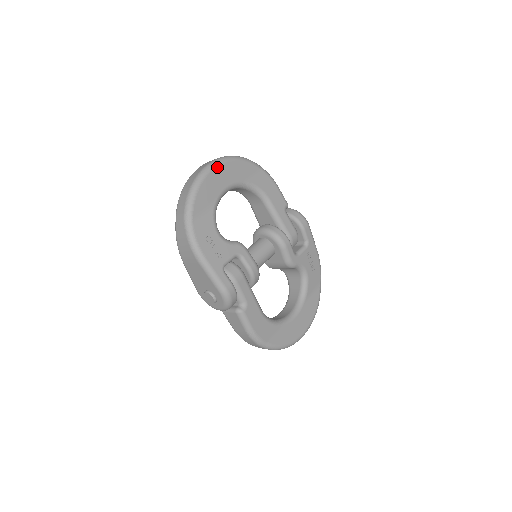
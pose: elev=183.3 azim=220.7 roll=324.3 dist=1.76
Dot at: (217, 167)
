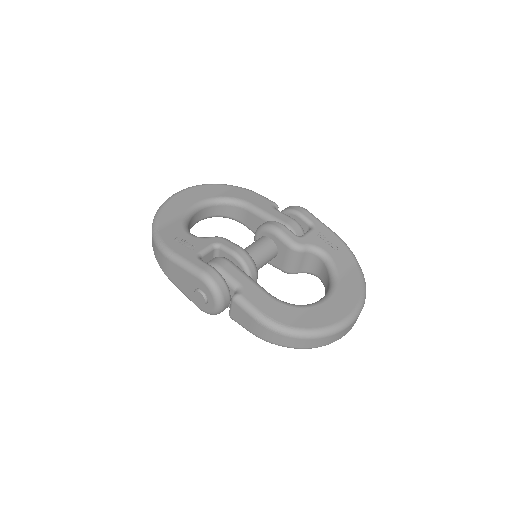
Dot at: (181, 193)
